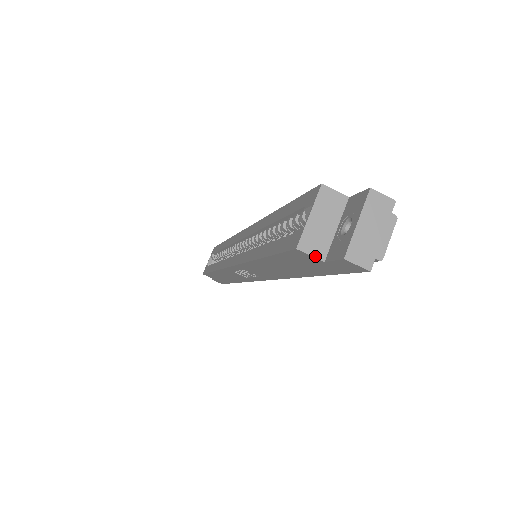
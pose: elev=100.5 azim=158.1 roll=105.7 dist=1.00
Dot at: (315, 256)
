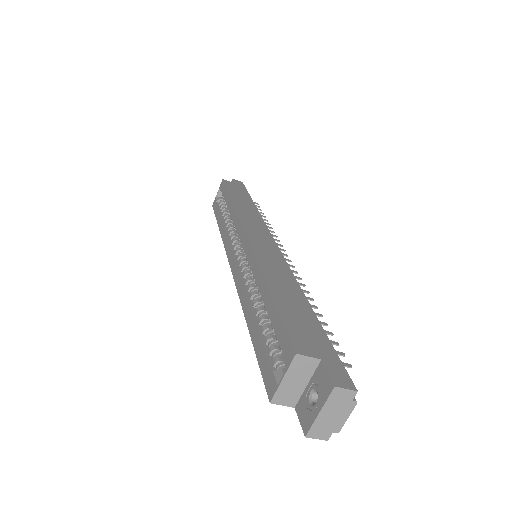
Dot at: (286, 405)
